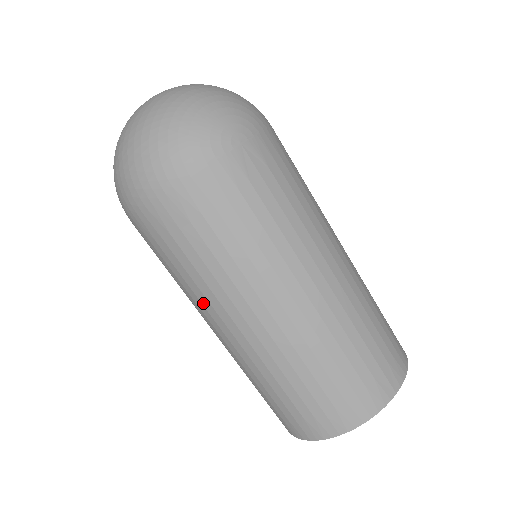
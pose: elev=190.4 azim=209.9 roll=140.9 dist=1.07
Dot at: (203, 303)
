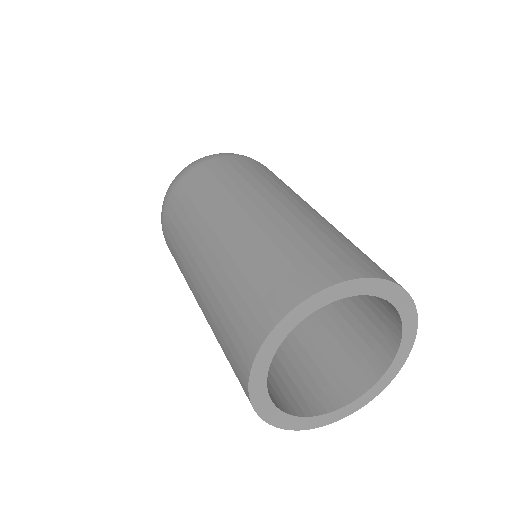
Dot at: (192, 235)
